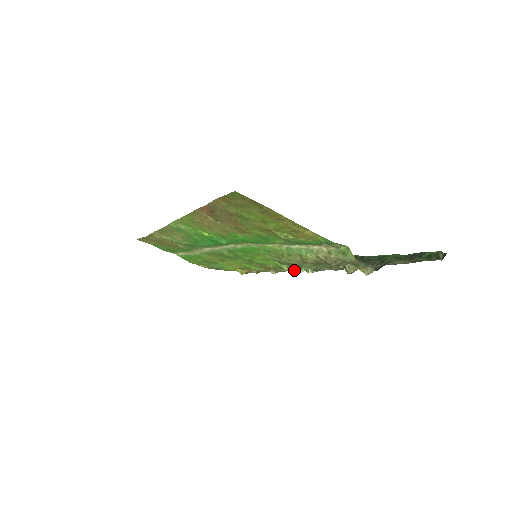
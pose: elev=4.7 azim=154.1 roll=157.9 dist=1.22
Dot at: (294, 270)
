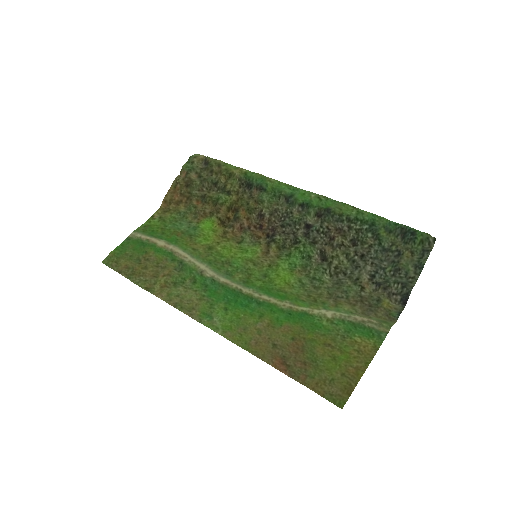
Dot at: (284, 233)
